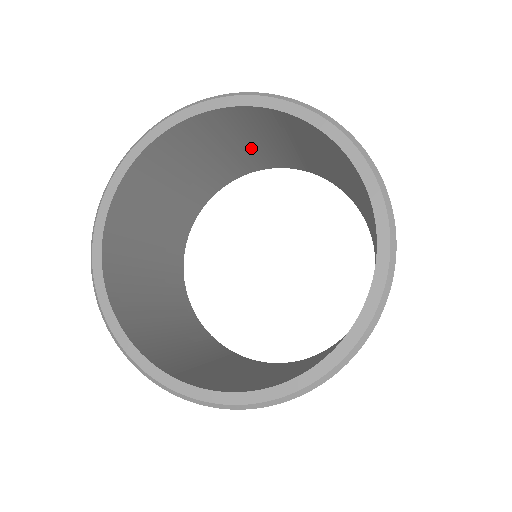
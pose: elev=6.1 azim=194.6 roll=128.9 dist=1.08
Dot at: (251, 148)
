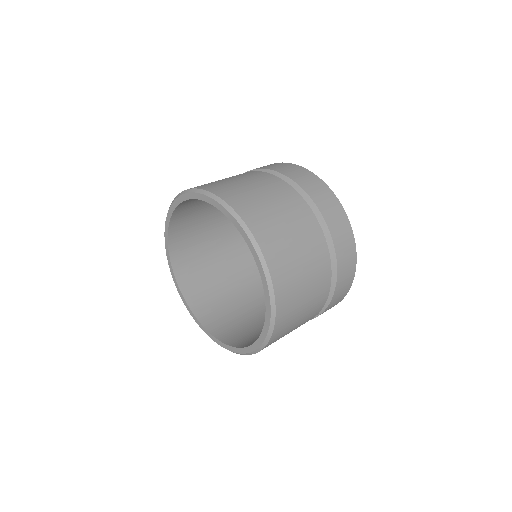
Dot at: occluded
